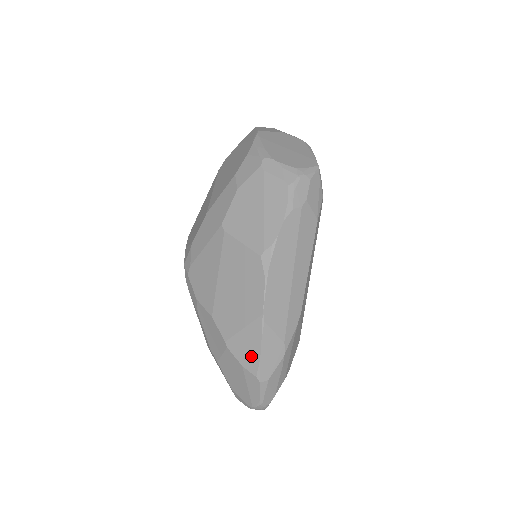
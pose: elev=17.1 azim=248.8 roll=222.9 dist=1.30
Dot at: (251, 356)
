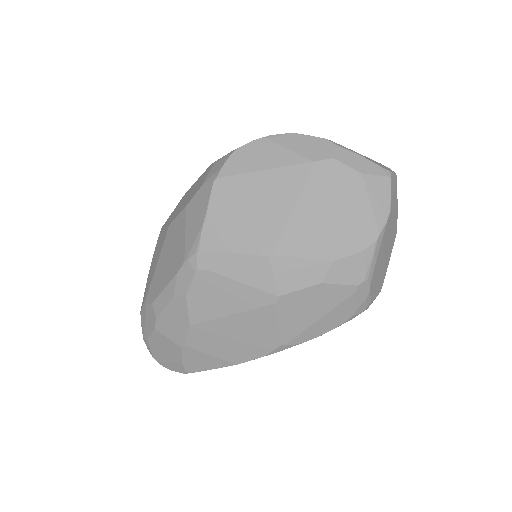
Dot at: (196, 366)
